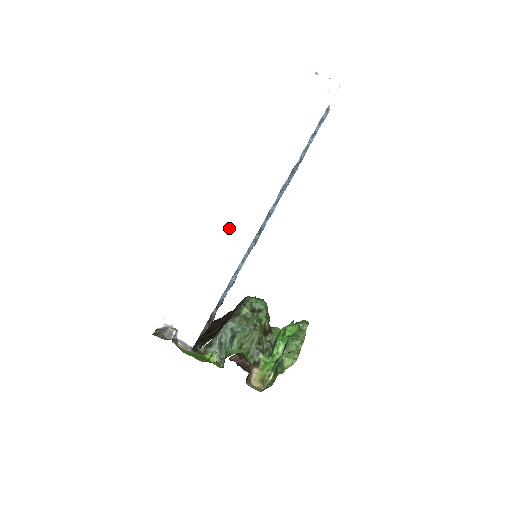
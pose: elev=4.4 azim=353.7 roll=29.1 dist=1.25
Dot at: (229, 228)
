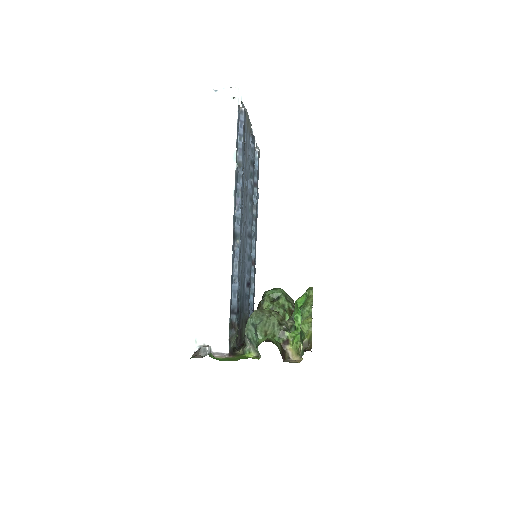
Dot at: (209, 247)
